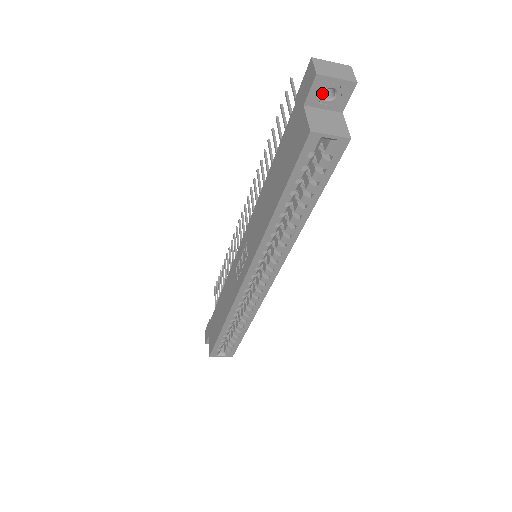
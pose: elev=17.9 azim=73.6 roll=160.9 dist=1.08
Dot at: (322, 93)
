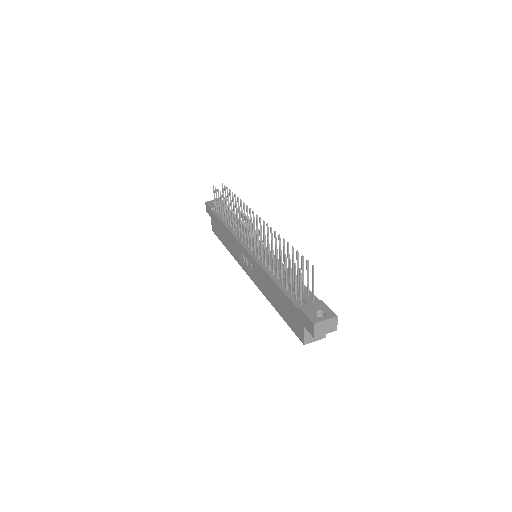
Dot at: occluded
